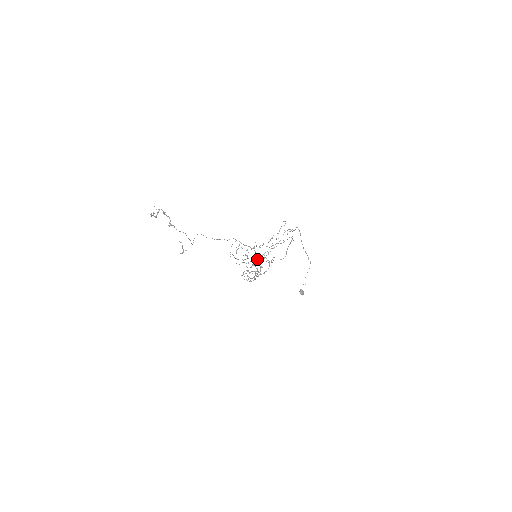
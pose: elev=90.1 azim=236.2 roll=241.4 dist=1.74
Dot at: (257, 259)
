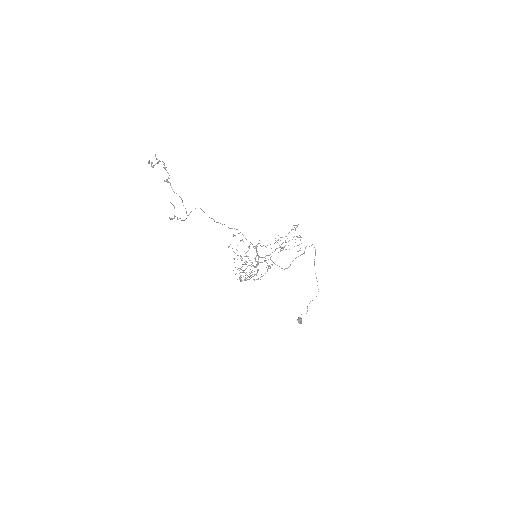
Dot at: occluded
